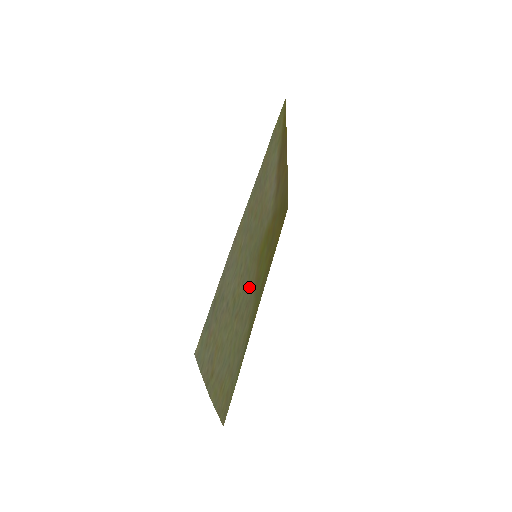
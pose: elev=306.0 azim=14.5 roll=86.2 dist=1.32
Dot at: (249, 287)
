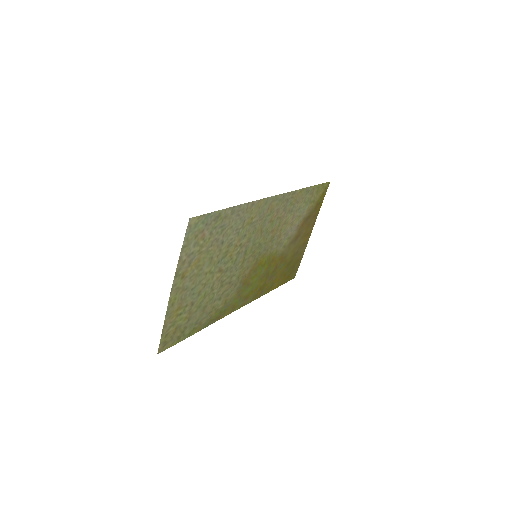
Dot at: (239, 271)
